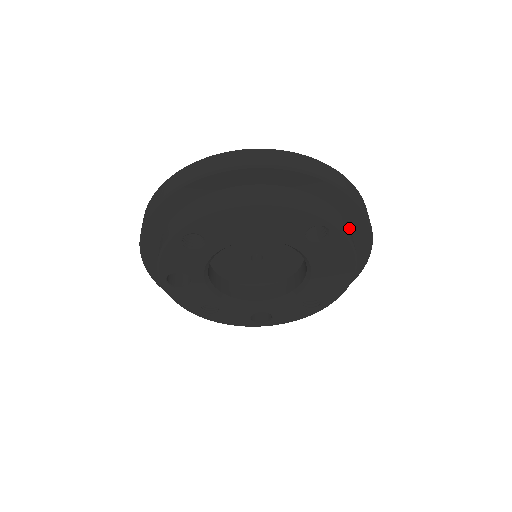
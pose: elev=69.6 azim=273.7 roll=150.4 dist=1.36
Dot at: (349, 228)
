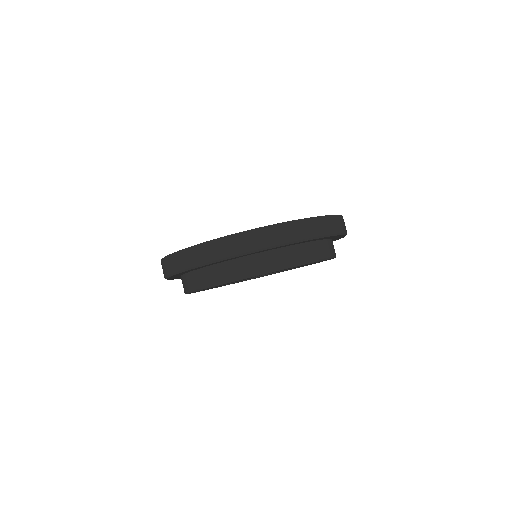
Dot at: (288, 248)
